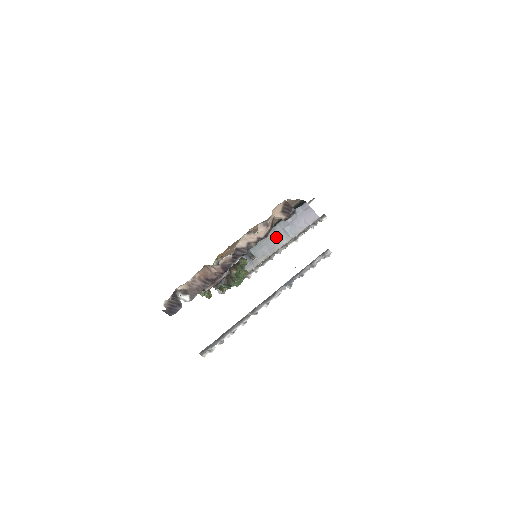
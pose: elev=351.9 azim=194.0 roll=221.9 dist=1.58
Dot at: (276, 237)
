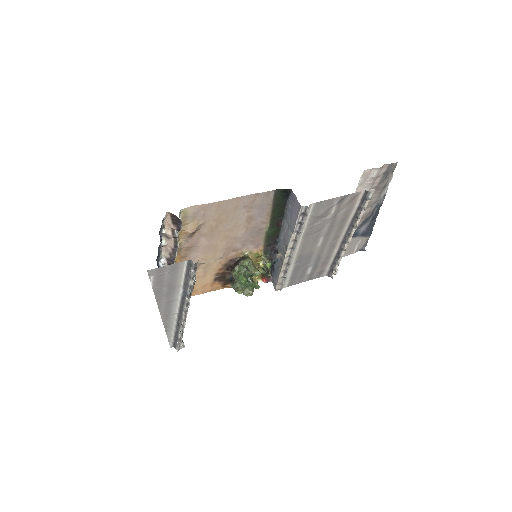
Dot at: (286, 232)
